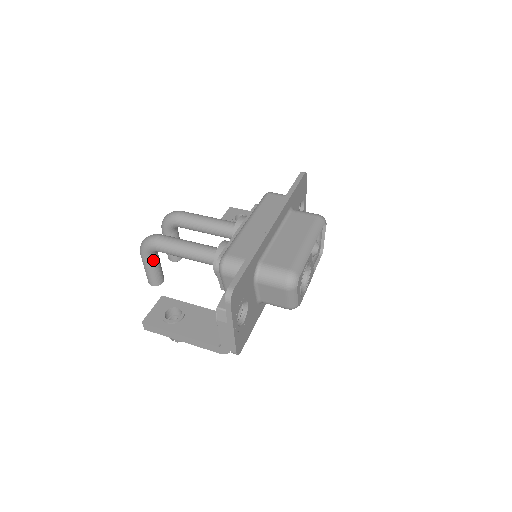
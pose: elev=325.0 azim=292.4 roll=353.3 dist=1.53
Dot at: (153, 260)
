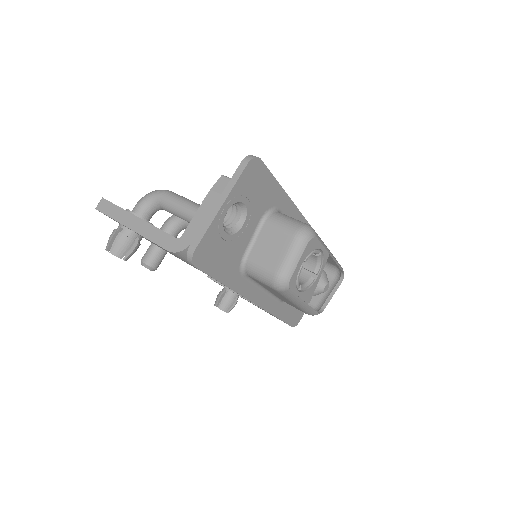
Dot at: (143, 215)
